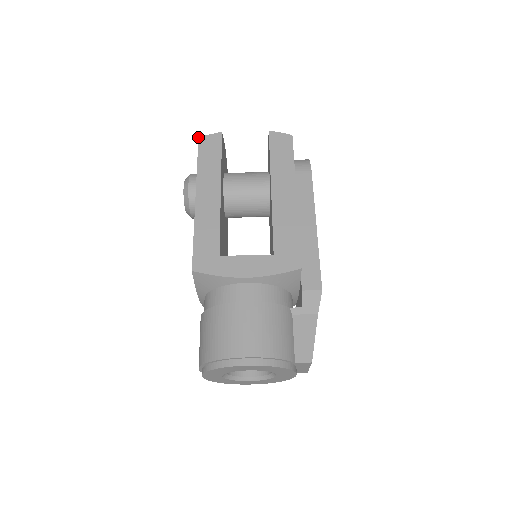
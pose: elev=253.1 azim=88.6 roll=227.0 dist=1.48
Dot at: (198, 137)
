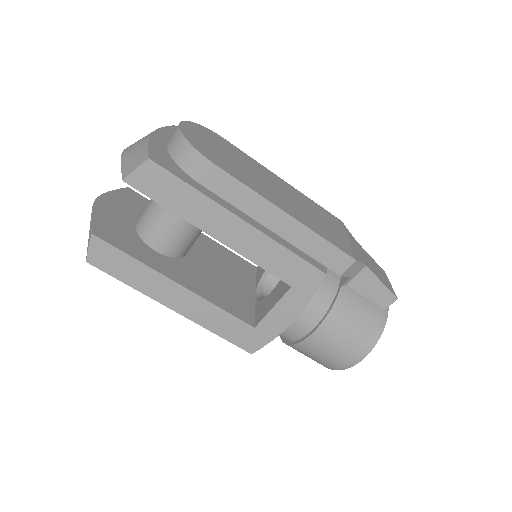
Dot at: occluded
